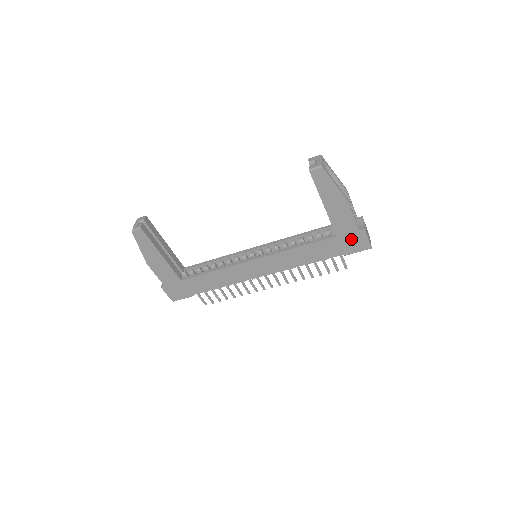
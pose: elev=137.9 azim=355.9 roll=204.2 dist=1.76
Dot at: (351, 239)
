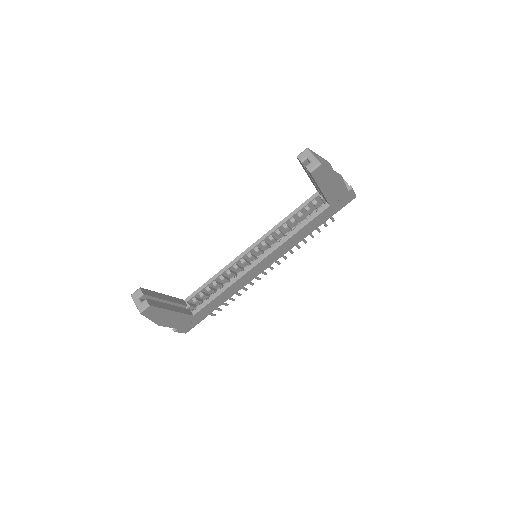
Dot at: (341, 201)
